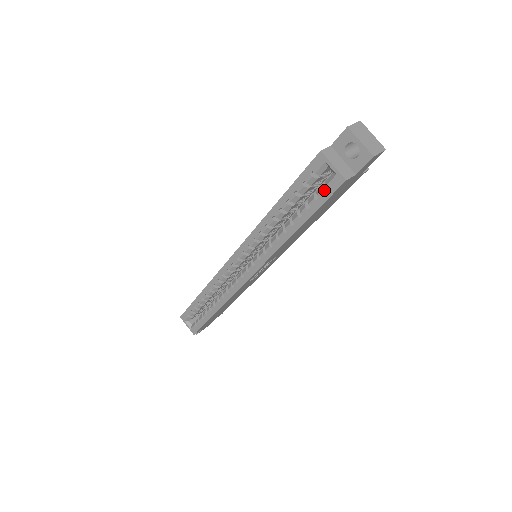
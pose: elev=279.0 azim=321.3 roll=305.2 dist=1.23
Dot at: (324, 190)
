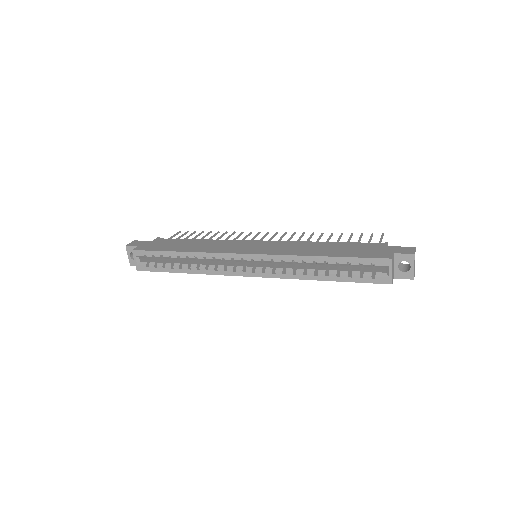
Dot at: (372, 277)
